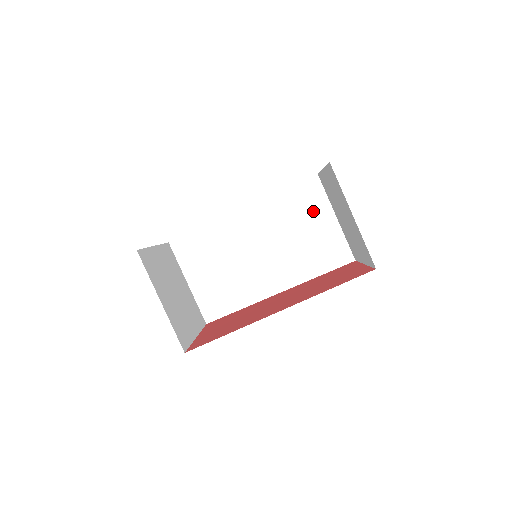
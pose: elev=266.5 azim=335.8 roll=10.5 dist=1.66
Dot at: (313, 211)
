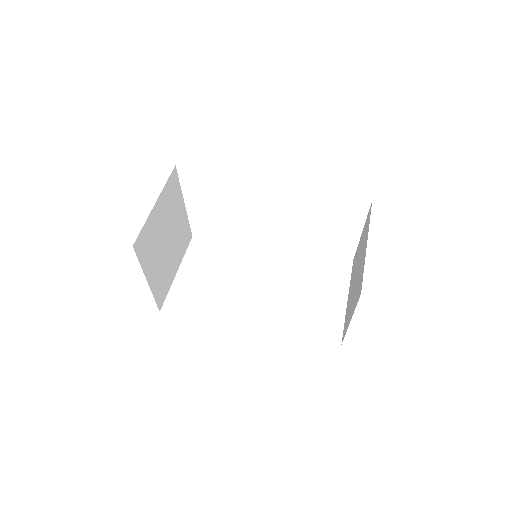
Dot at: (330, 283)
